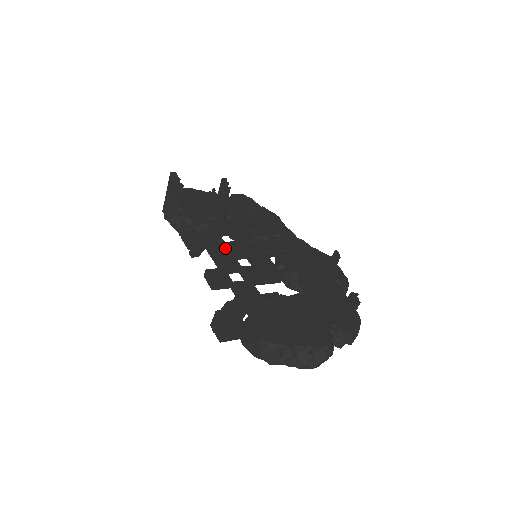
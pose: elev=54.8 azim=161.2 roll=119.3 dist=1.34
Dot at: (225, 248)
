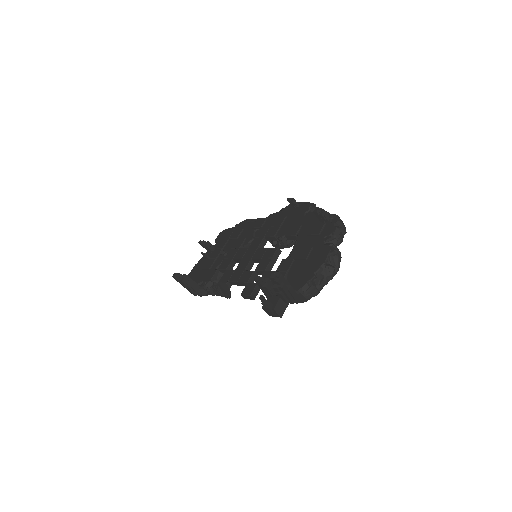
Dot at: (238, 273)
